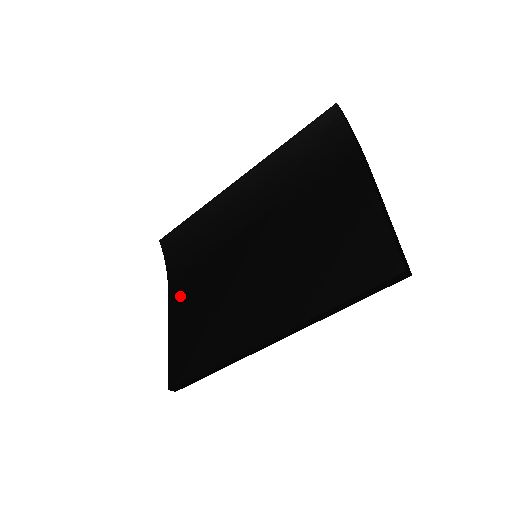
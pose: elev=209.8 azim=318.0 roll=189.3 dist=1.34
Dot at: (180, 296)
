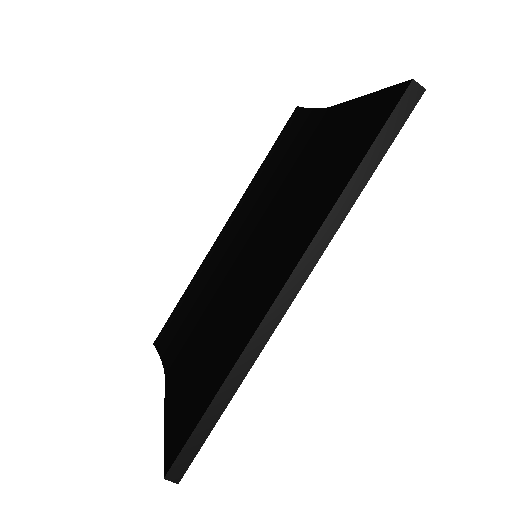
Dot at: (178, 370)
